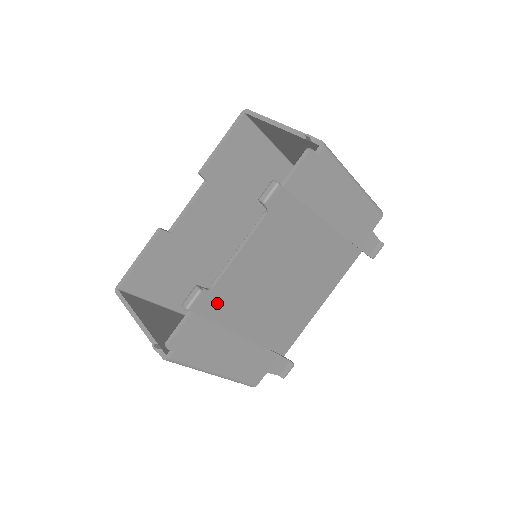
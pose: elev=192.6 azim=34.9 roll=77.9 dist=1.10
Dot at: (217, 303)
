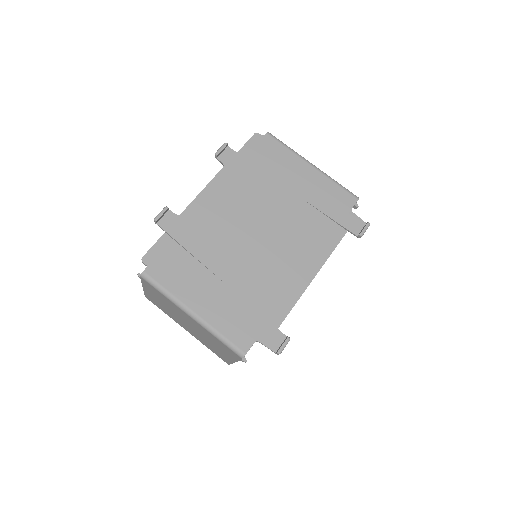
Dot at: (186, 230)
